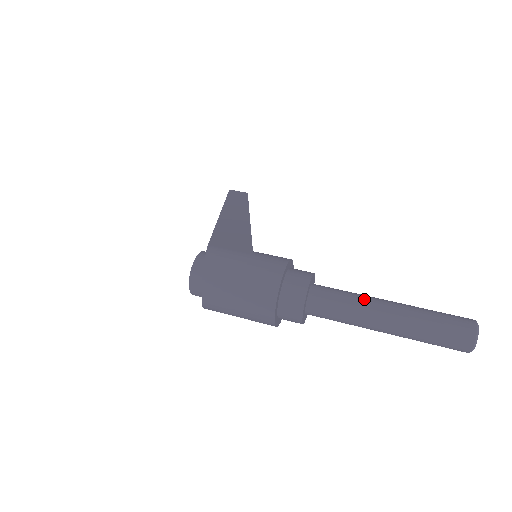
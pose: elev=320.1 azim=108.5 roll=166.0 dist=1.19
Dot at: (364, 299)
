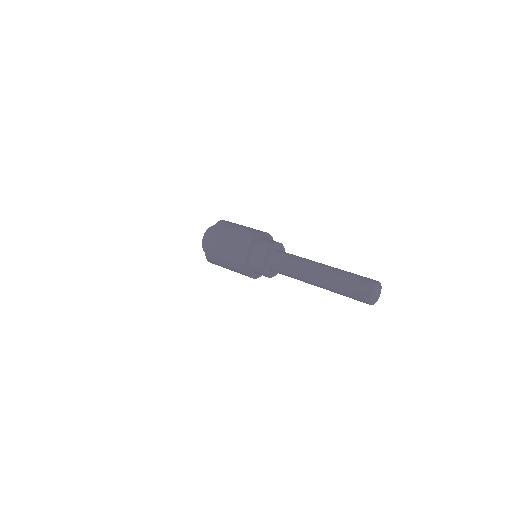
Dot at: occluded
